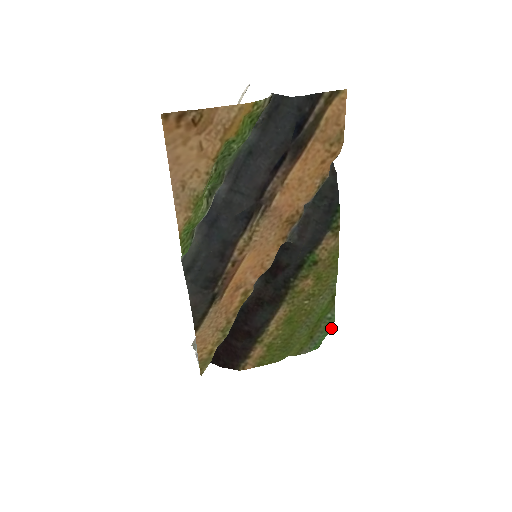
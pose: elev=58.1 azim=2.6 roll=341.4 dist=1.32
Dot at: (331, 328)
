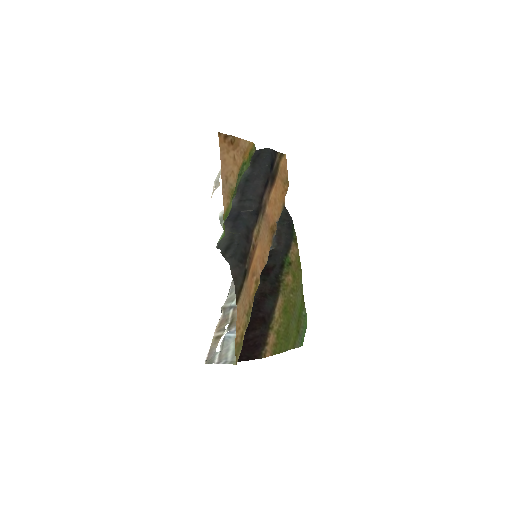
Dot at: (306, 327)
